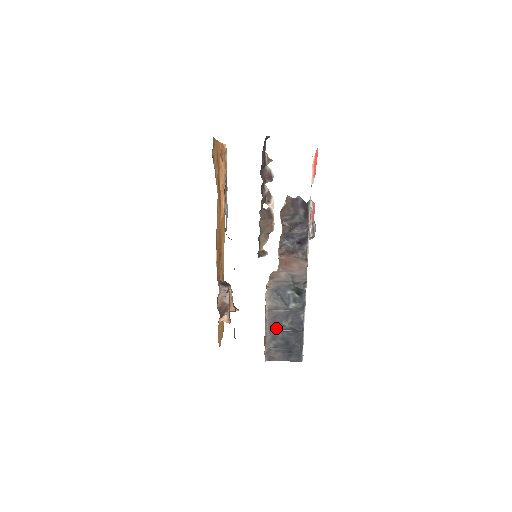
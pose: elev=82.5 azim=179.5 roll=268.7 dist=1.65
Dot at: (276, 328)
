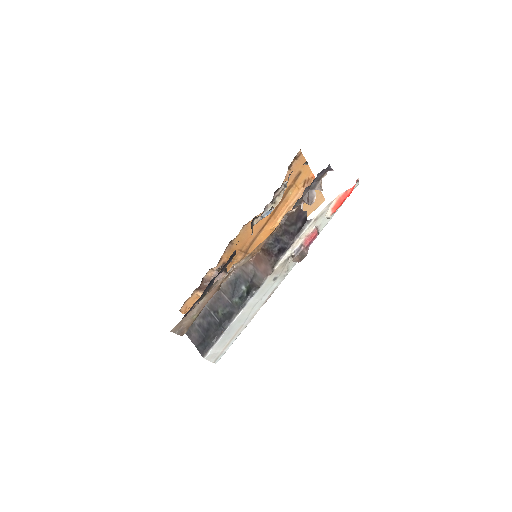
Dot at: (212, 310)
